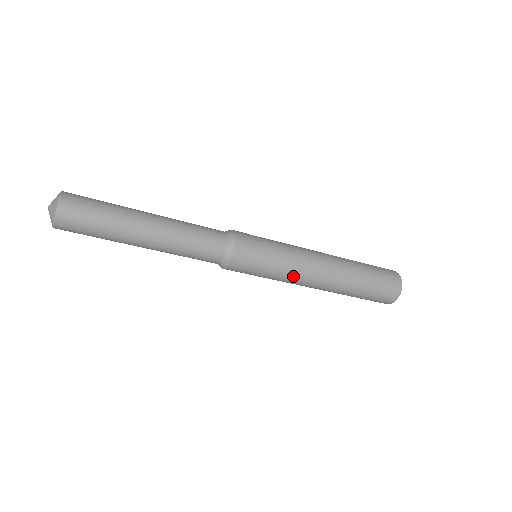
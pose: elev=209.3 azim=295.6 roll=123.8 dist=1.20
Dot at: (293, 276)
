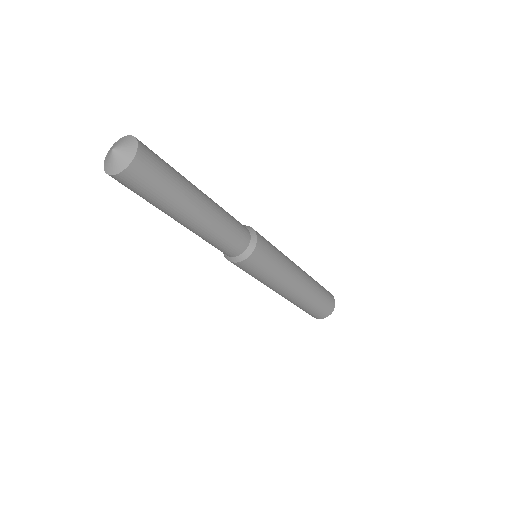
Dot at: (289, 270)
